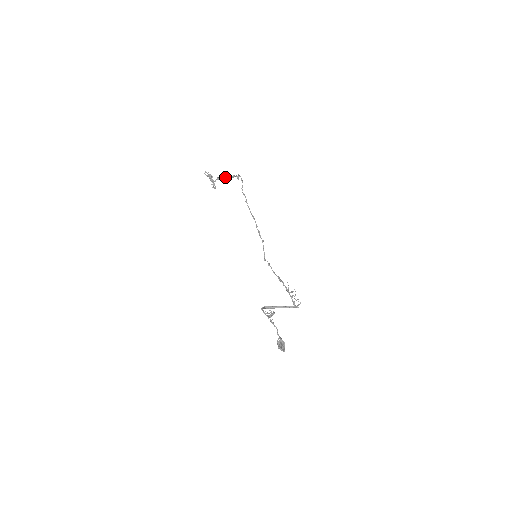
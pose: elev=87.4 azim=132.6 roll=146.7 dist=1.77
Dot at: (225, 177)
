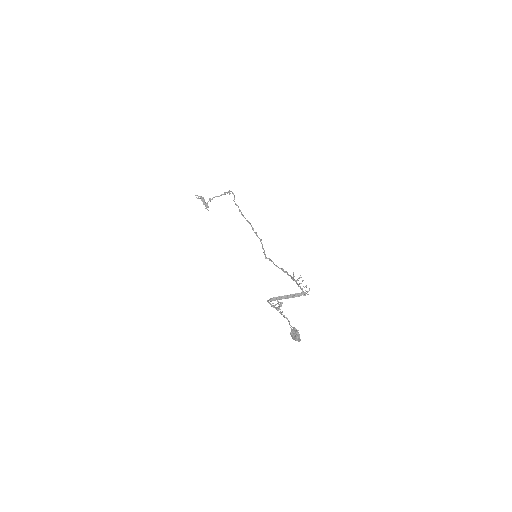
Dot at: (217, 196)
